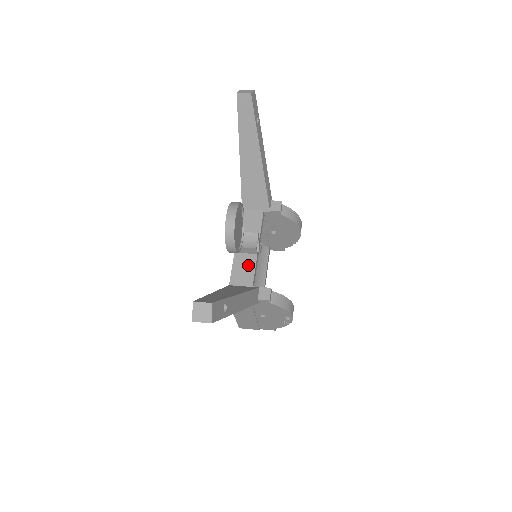
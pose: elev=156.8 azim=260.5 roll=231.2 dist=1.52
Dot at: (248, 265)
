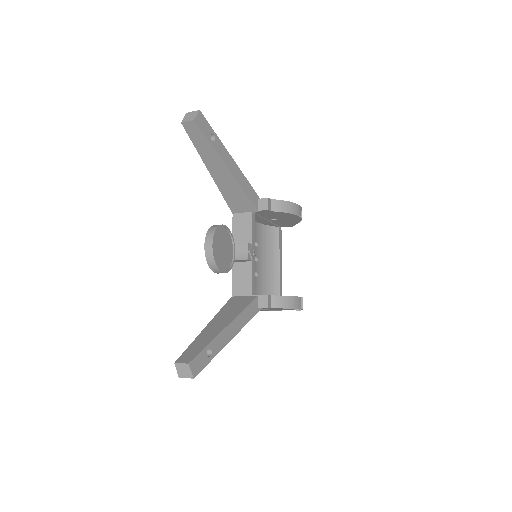
Dot at: (245, 274)
